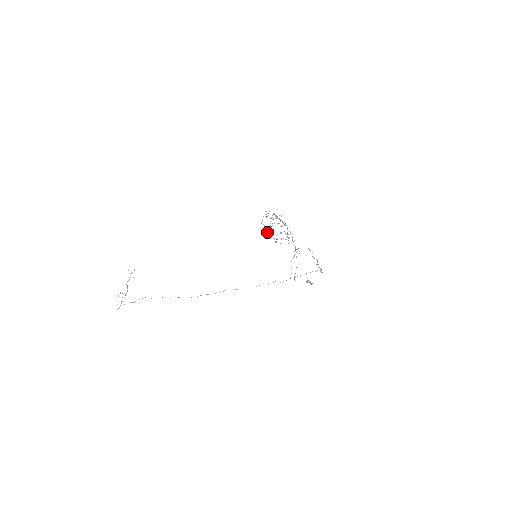
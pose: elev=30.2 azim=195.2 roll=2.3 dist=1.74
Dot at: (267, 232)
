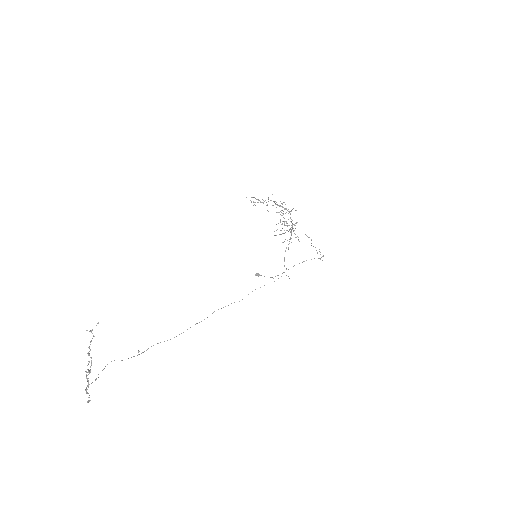
Dot at: (278, 223)
